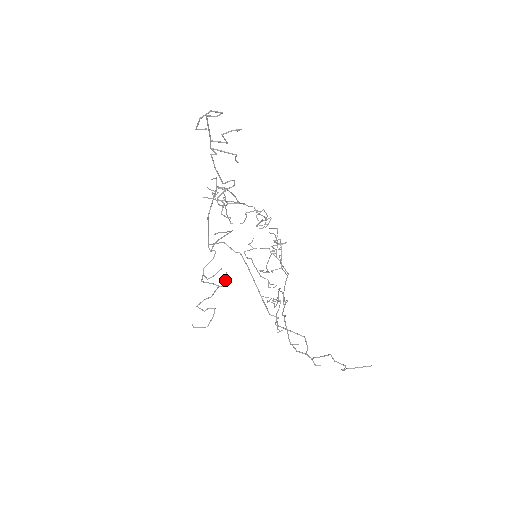
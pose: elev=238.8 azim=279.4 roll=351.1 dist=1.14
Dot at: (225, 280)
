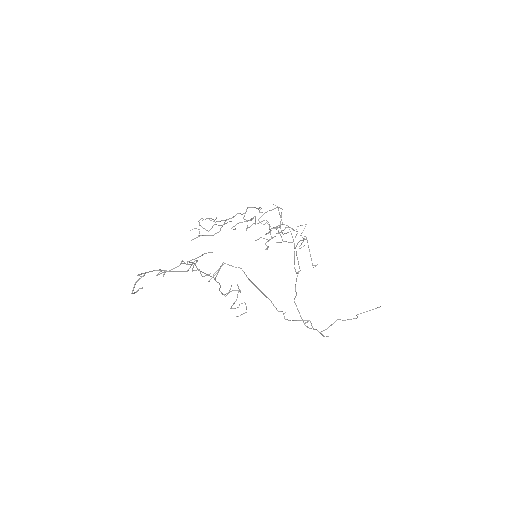
Dot at: (239, 290)
